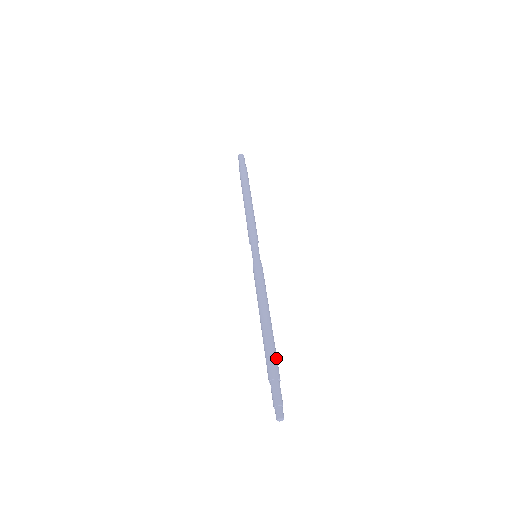
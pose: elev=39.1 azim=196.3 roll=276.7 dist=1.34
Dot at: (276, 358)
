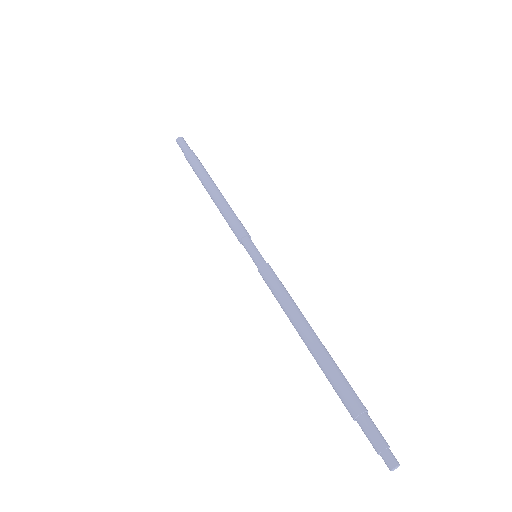
Dot at: (343, 384)
